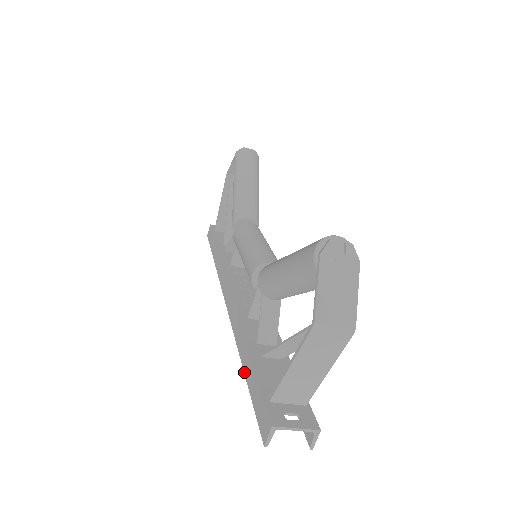
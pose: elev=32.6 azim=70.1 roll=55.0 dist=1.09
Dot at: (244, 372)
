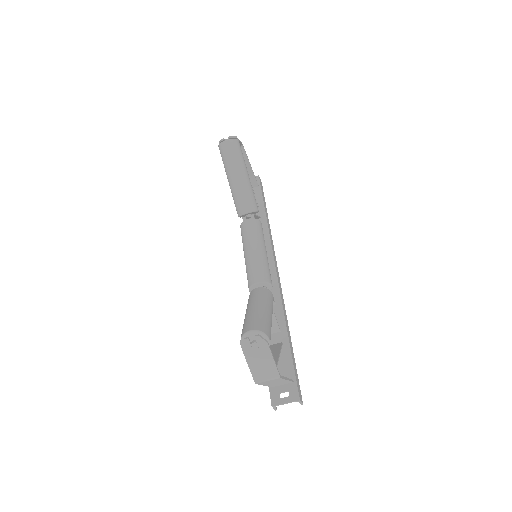
Dot at: occluded
